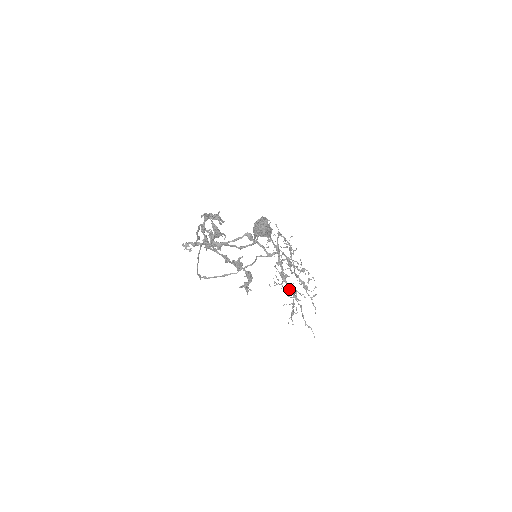
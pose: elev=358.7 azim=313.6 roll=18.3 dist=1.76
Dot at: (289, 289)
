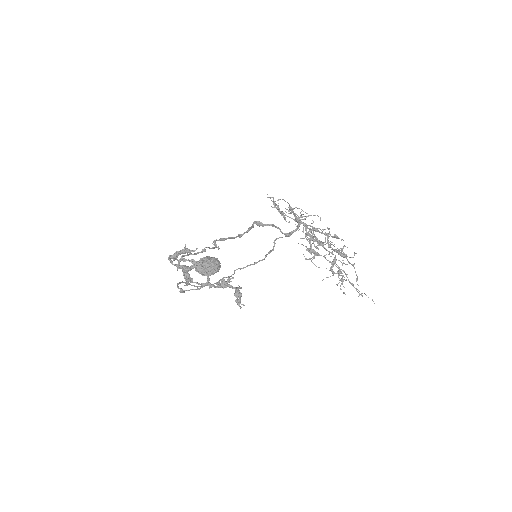
Dot at: occluded
